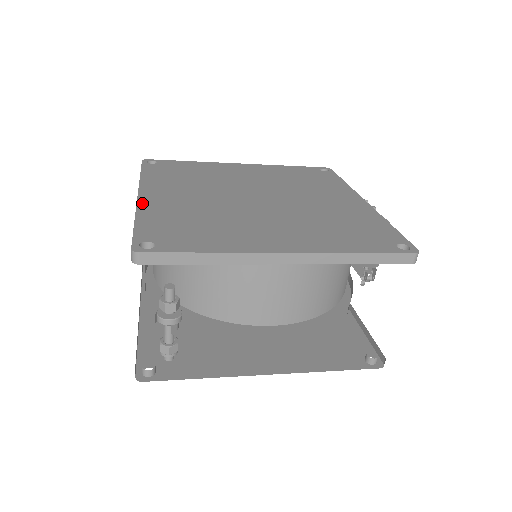
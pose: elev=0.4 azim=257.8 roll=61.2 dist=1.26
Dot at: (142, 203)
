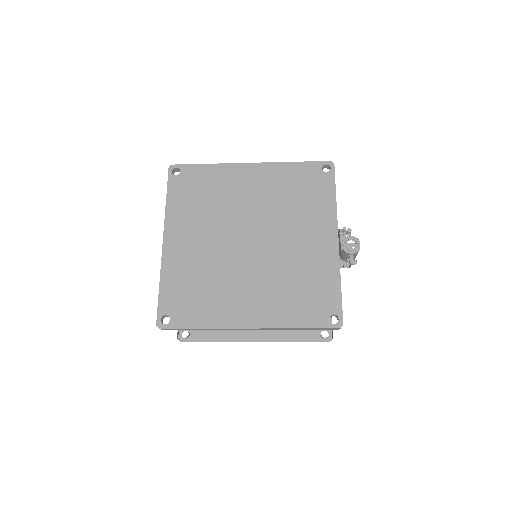
Dot at: (165, 257)
